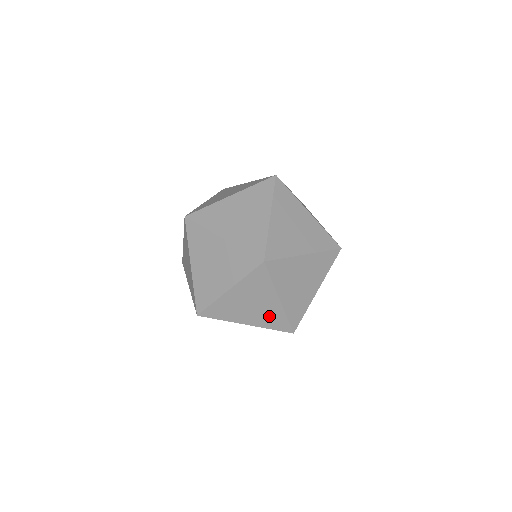
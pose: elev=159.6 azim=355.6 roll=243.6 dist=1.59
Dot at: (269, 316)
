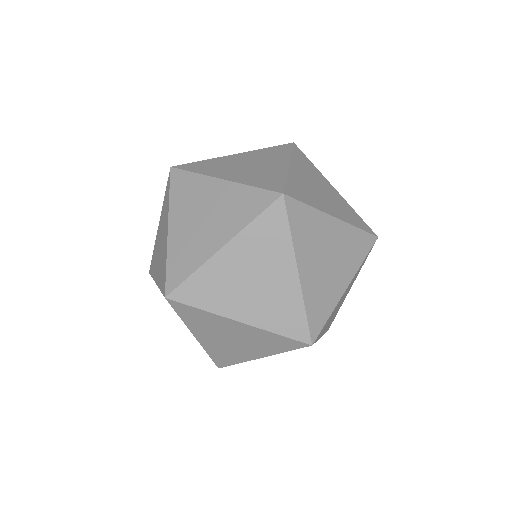
Dot at: (278, 305)
